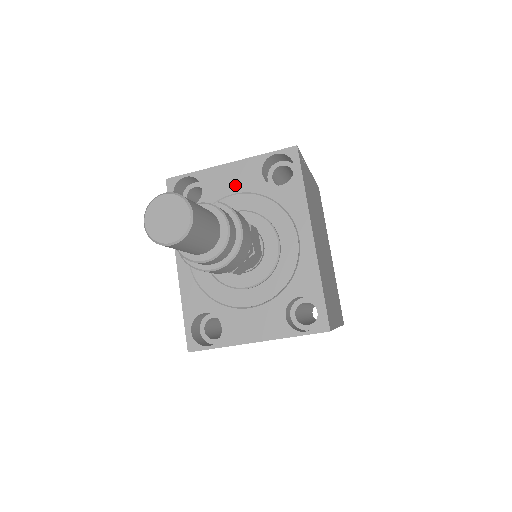
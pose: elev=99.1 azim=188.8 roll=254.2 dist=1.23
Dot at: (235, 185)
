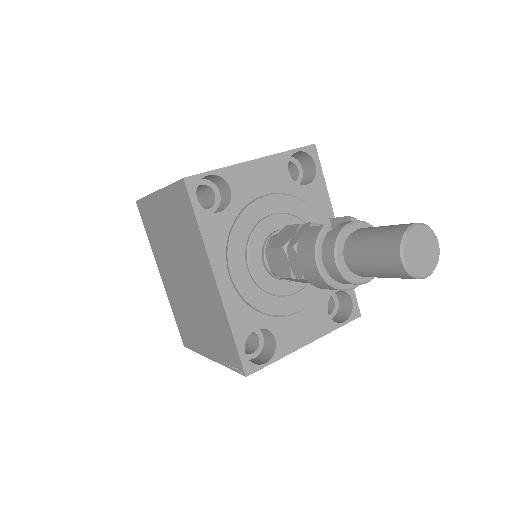
Dot at: (265, 185)
